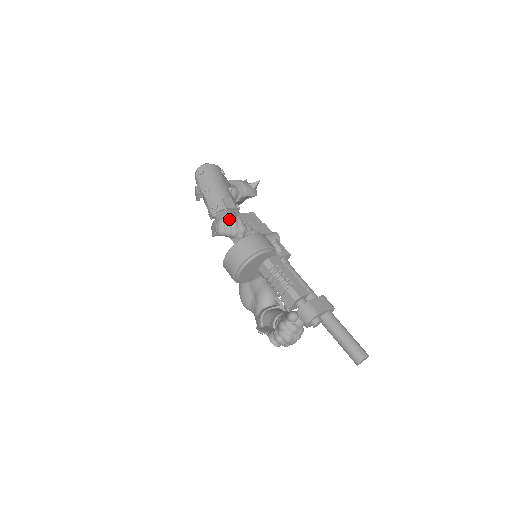
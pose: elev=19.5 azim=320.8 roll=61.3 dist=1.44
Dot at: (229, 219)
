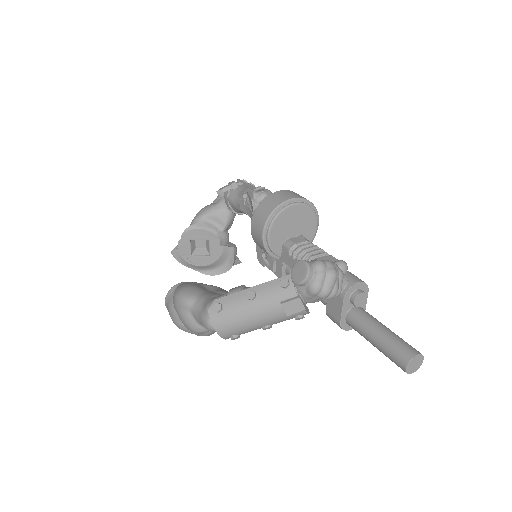
Dot at: occluded
